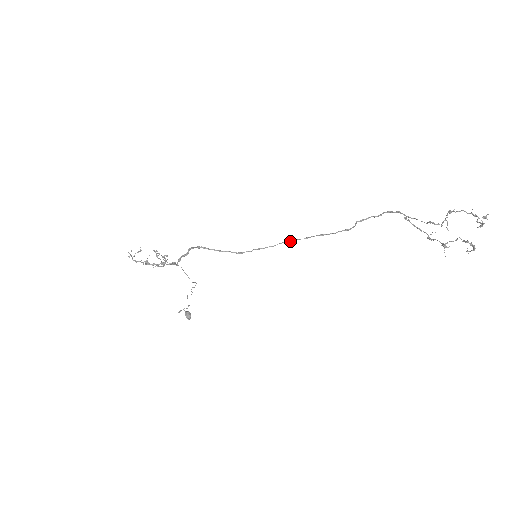
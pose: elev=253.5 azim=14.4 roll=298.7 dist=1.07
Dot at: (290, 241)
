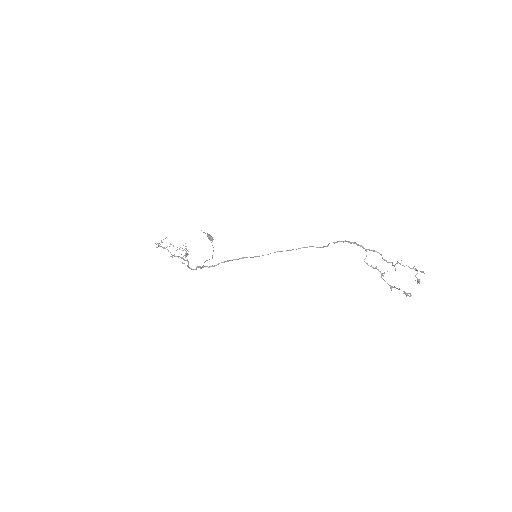
Dot at: occluded
